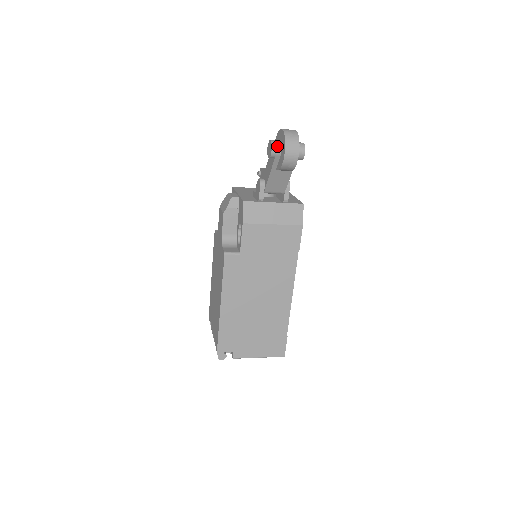
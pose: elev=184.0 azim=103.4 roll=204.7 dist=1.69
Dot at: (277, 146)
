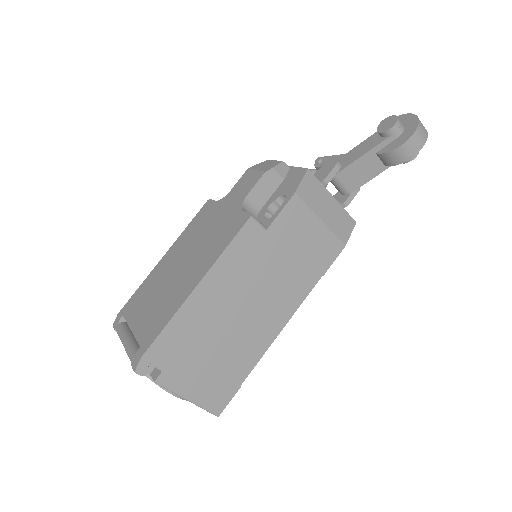
Dot at: (401, 125)
